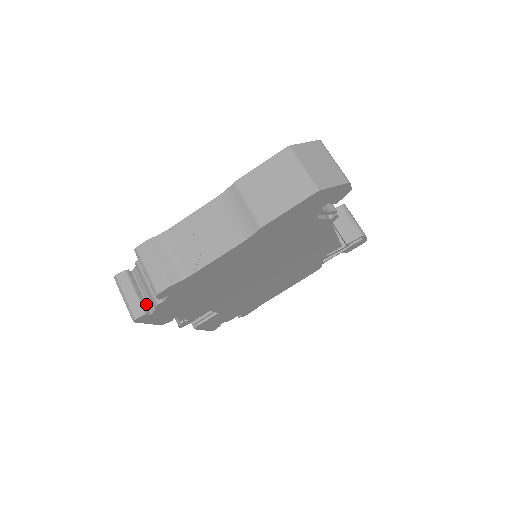
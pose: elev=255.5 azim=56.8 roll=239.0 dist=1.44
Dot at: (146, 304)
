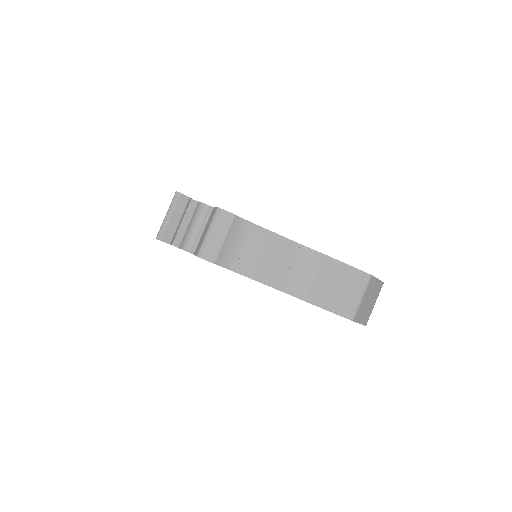
Dot at: (175, 234)
